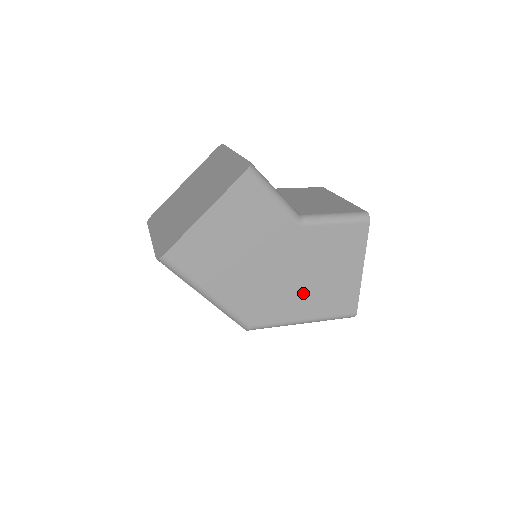
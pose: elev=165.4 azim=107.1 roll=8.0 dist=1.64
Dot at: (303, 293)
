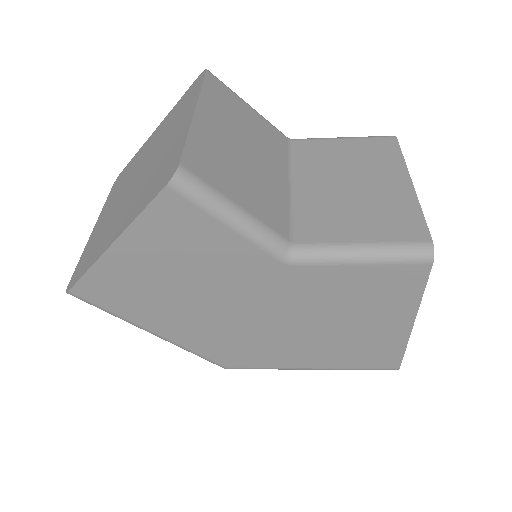
Dot at: (304, 342)
